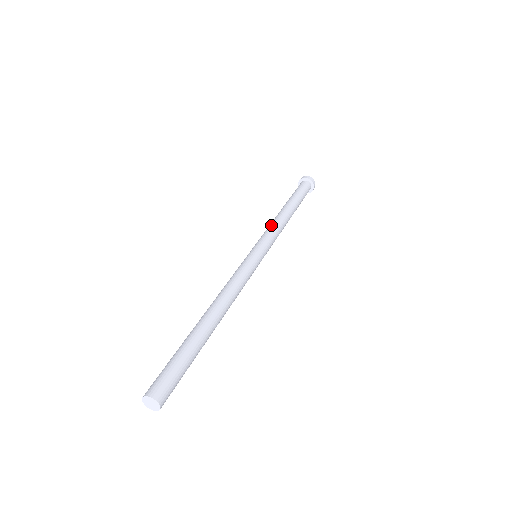
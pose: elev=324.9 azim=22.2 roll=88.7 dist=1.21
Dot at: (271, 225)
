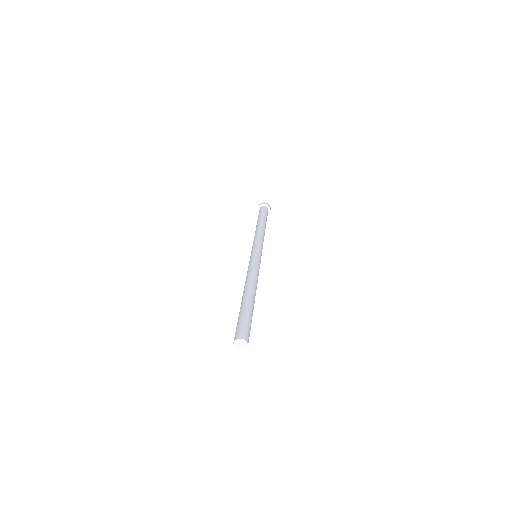
Dot at: (260, 235)
